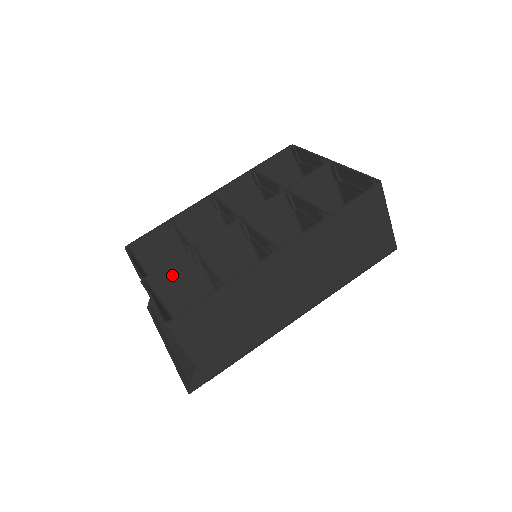
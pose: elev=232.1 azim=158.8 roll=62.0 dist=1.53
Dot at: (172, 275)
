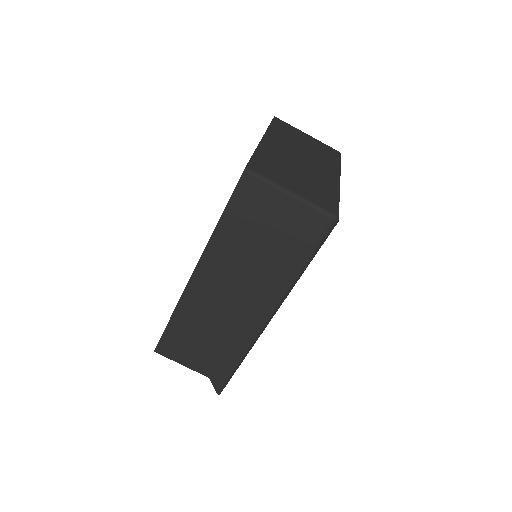
Dot at: occluded
